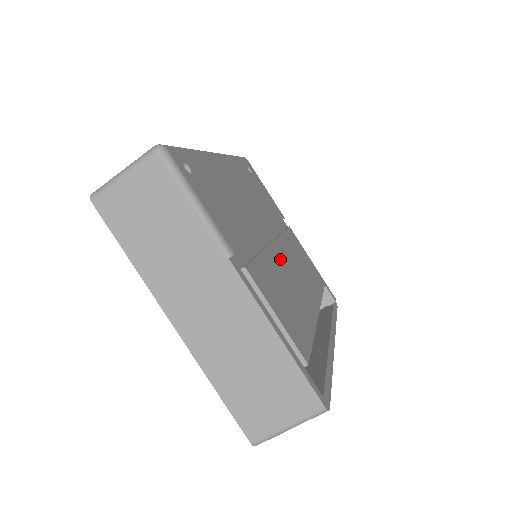
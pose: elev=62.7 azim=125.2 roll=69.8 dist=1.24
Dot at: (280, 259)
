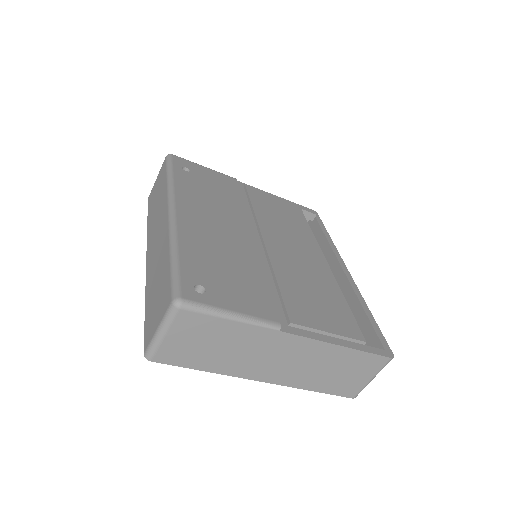
Dot at: (280, 253)
